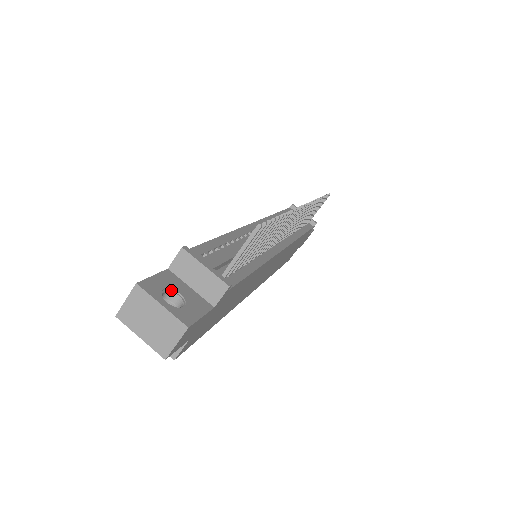
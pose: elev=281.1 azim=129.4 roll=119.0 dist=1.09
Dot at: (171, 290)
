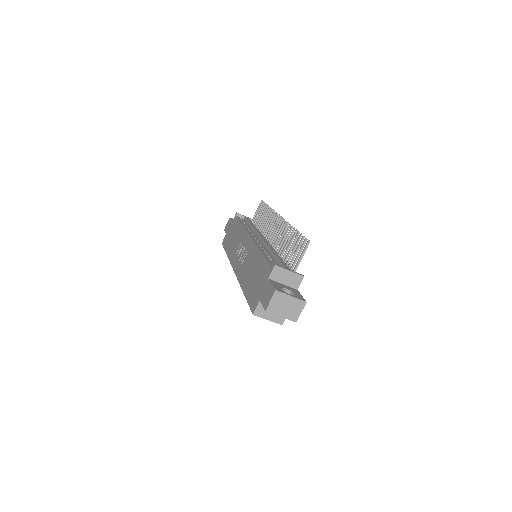
Dot at: (282, 288)
